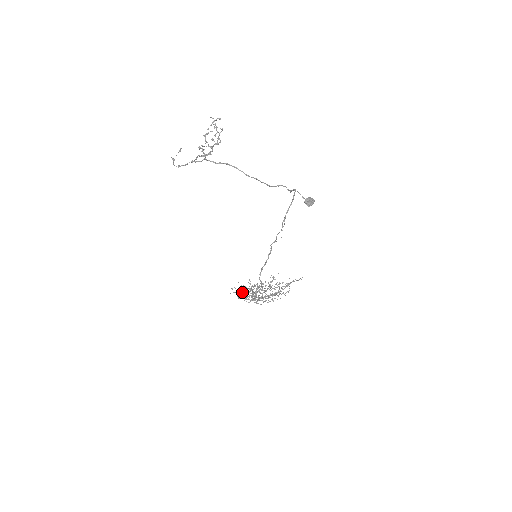
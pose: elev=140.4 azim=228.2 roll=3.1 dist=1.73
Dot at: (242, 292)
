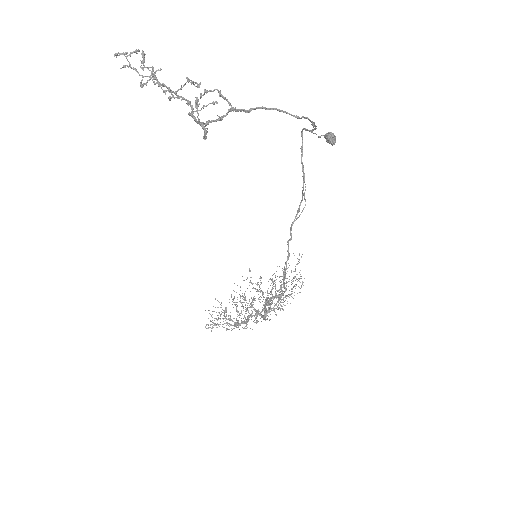
Dot at: occluded
